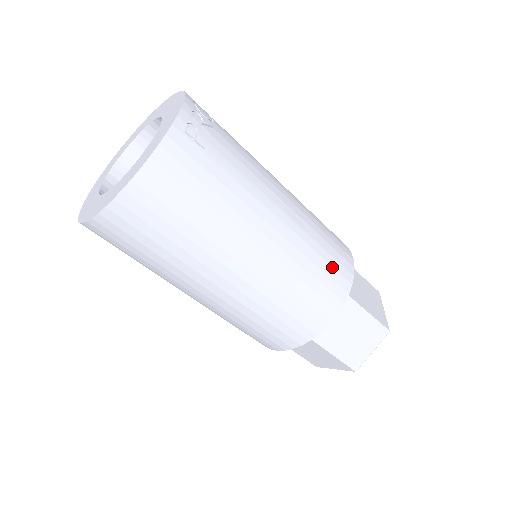
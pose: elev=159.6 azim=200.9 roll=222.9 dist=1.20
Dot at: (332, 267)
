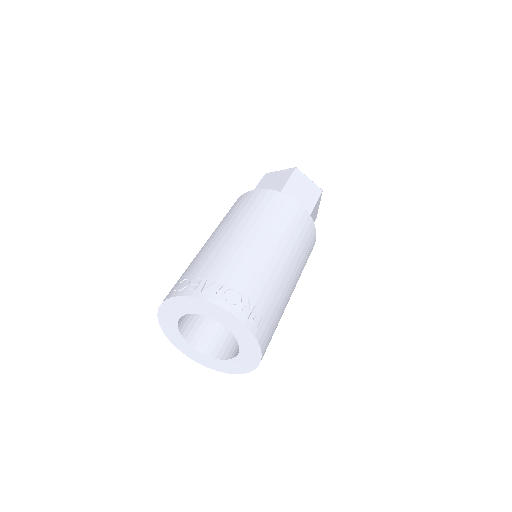
Dot at: (306, 233)
